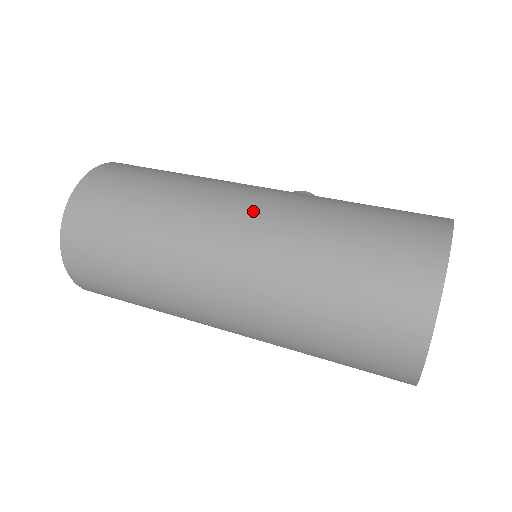
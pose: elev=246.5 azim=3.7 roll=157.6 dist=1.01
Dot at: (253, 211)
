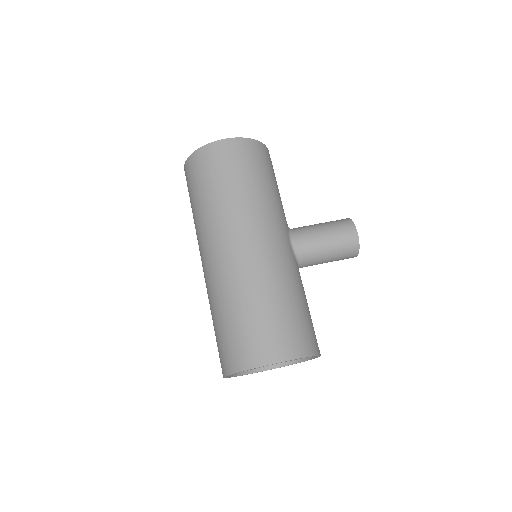
Dot at: (226, 257)
